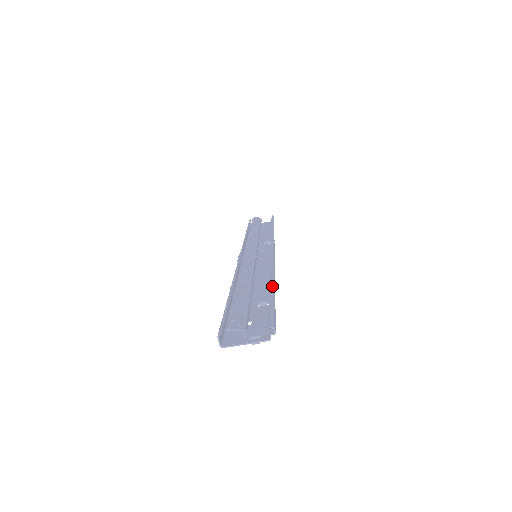
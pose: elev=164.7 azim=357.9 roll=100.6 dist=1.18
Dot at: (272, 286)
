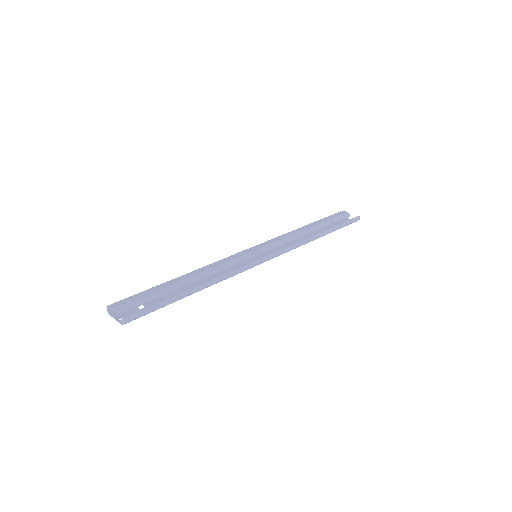
Dot at: (186, 291)
